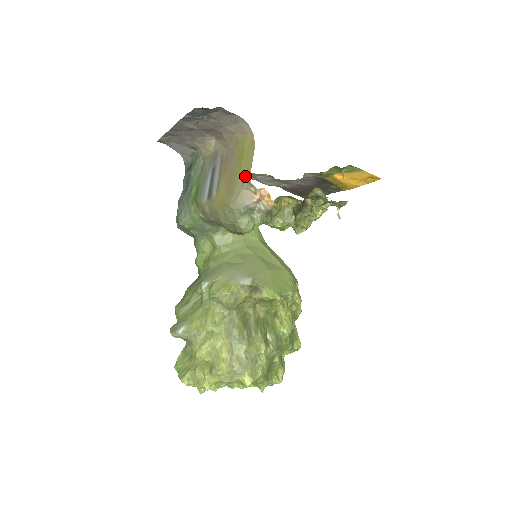
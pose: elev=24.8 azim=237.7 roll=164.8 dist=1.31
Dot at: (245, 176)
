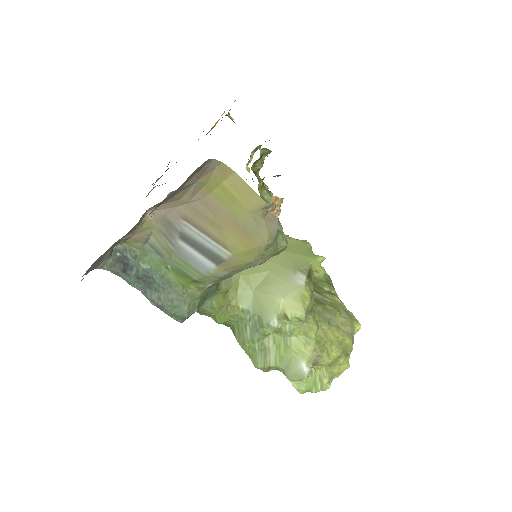
Dot at: (257, 206)
